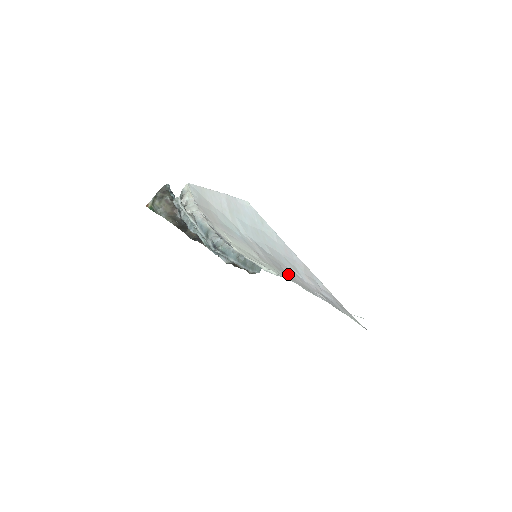
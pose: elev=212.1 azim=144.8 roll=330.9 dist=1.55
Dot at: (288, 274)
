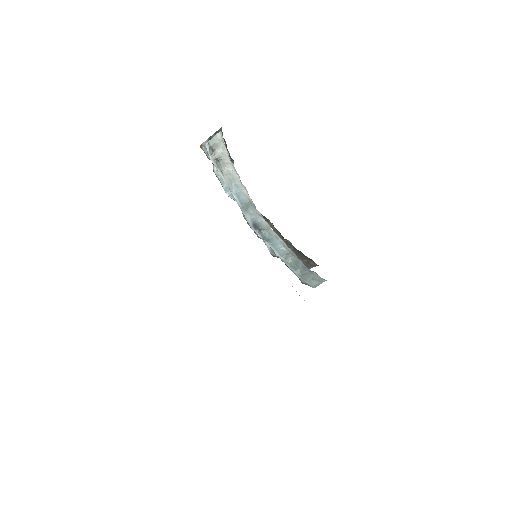
Dot at: occluded
